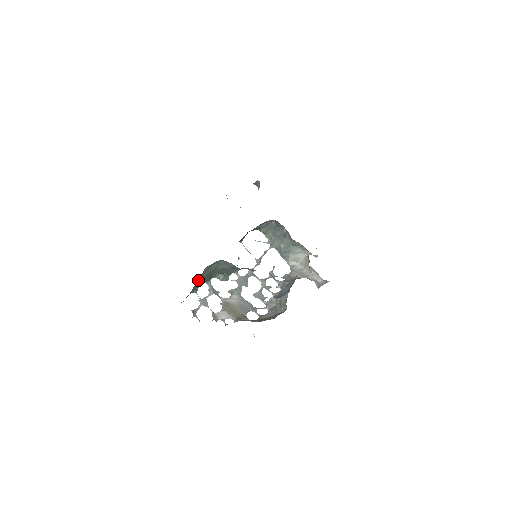
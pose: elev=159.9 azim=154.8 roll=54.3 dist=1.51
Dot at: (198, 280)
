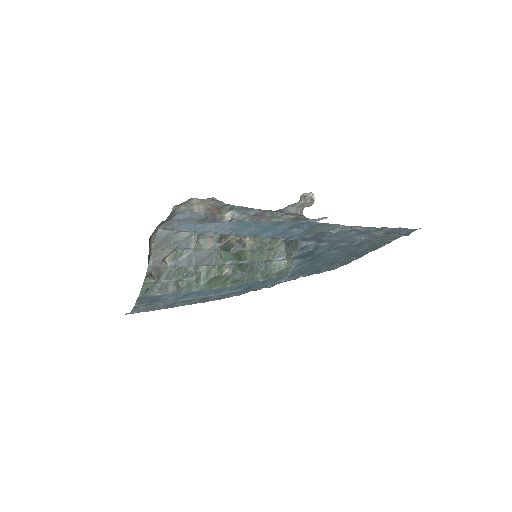
Dot at: occluded
